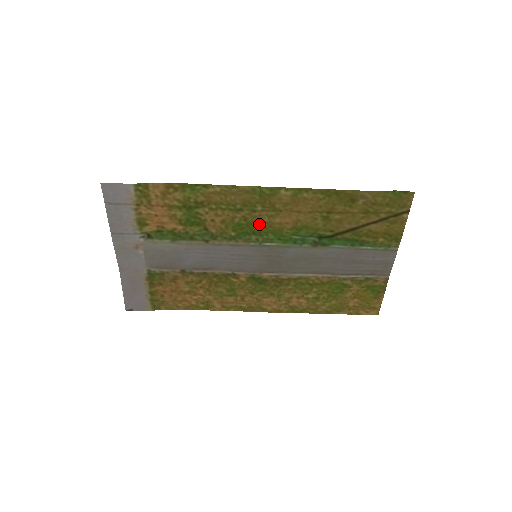
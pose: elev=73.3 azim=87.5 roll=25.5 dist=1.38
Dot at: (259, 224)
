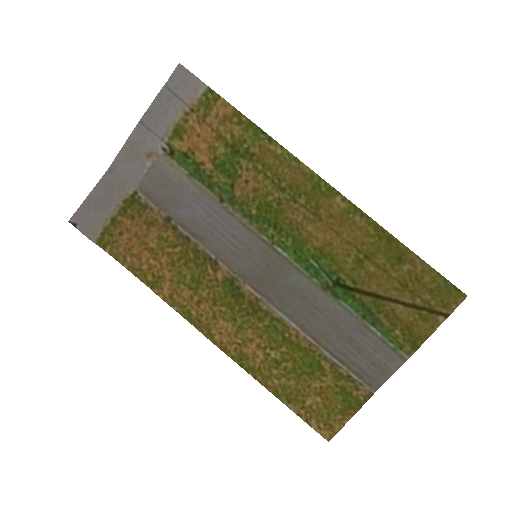
Dot at: (288, 219)
